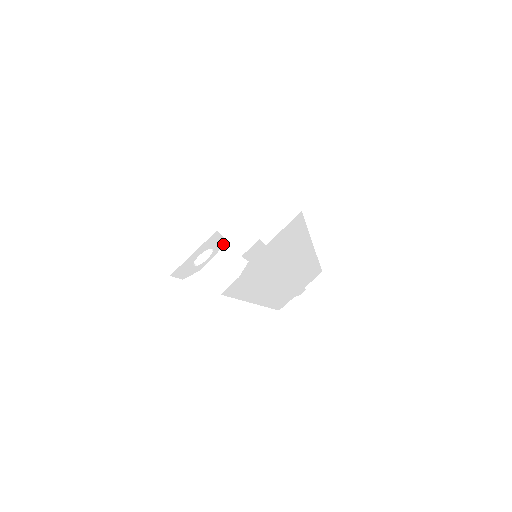
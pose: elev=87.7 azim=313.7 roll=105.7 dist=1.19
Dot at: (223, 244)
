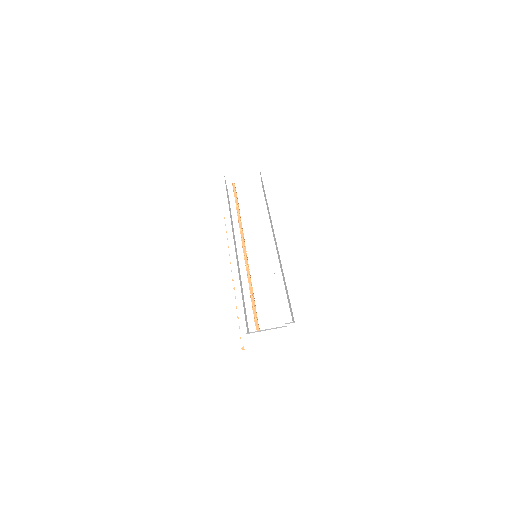
Dot at: occluded
